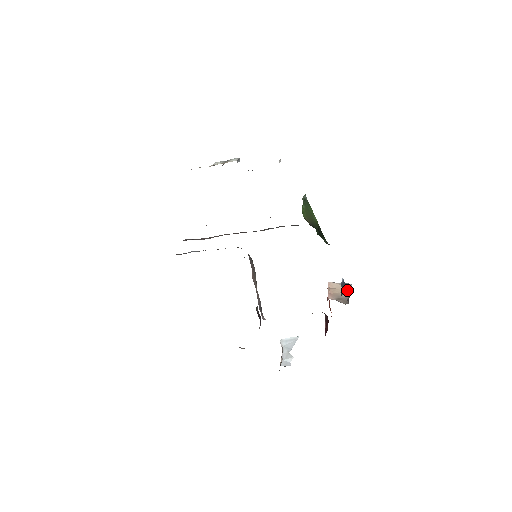
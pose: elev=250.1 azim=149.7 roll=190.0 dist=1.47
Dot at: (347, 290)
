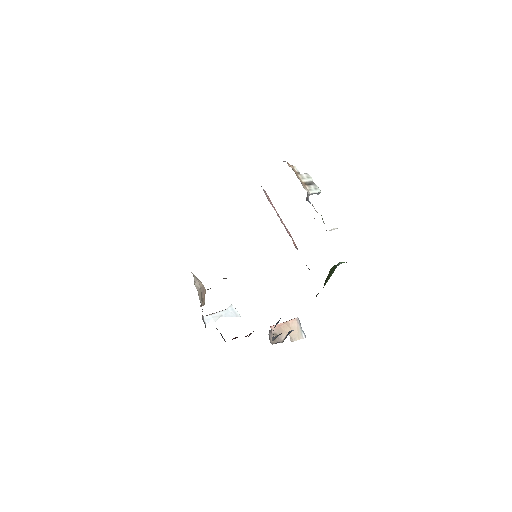
Dot at: occluded
